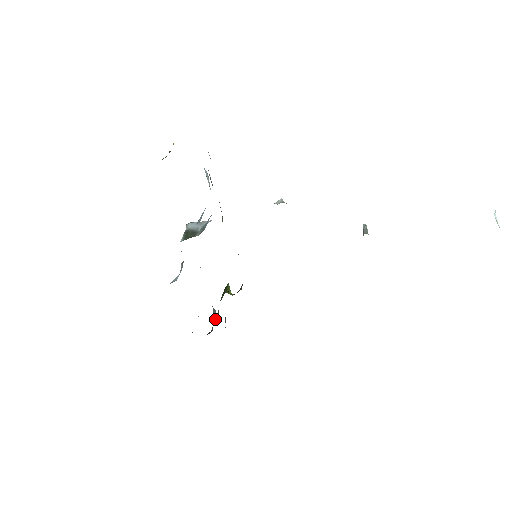
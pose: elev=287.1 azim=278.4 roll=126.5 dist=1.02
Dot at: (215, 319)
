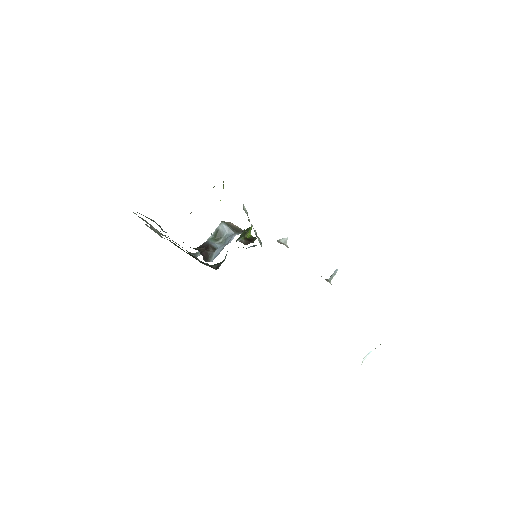
Dot at: (224, 260)
